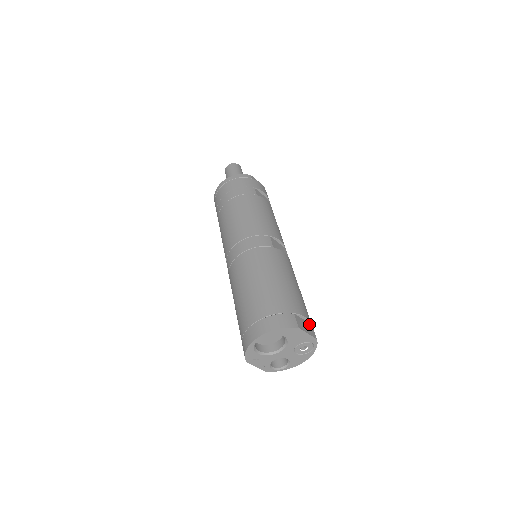
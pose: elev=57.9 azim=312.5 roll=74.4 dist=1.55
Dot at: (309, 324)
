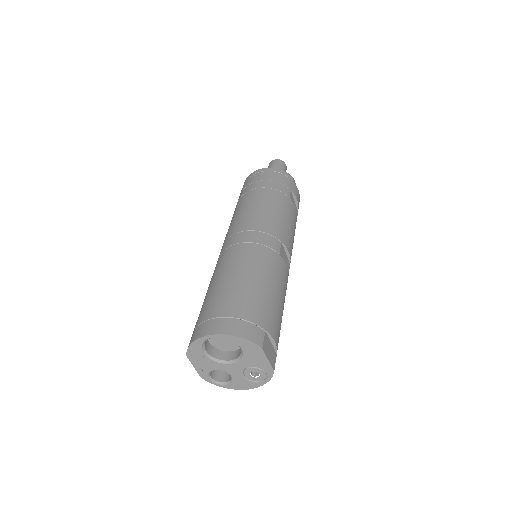
Dot at: (274, 351)
